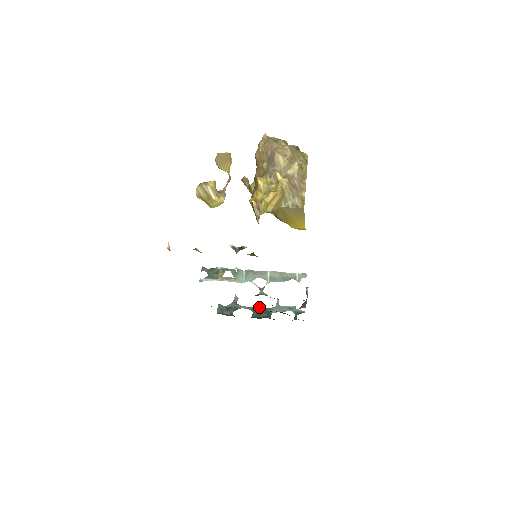
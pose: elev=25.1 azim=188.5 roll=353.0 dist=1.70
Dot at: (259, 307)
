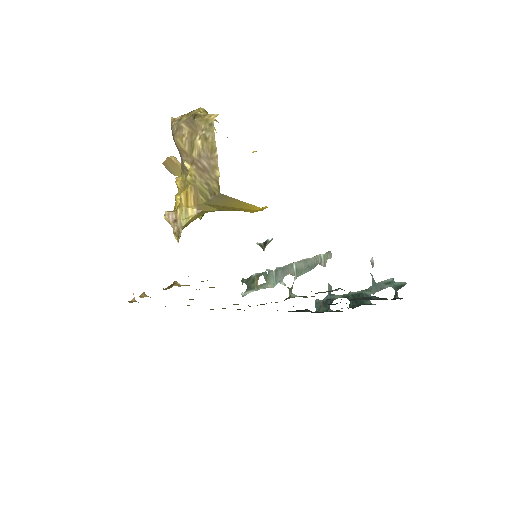
Dot at: (354, 292)
